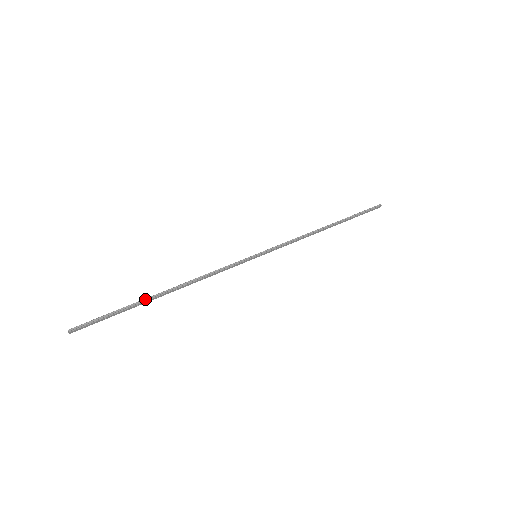
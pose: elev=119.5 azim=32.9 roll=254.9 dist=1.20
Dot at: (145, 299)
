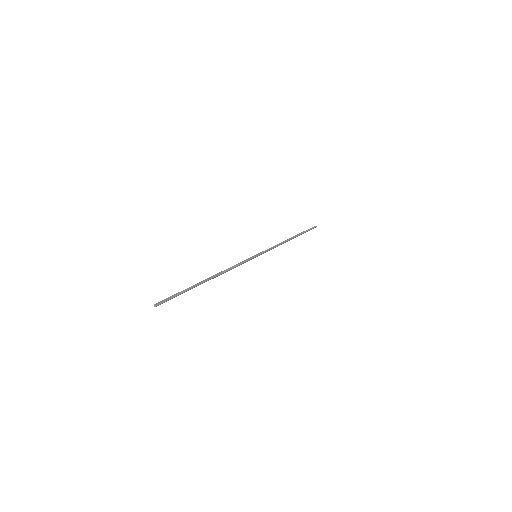
Dot at: (198, 283)
